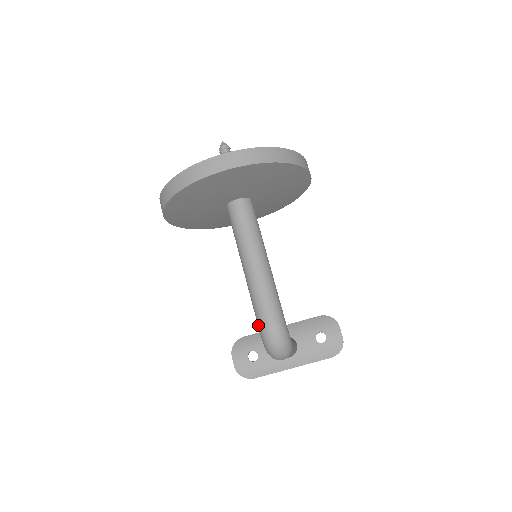
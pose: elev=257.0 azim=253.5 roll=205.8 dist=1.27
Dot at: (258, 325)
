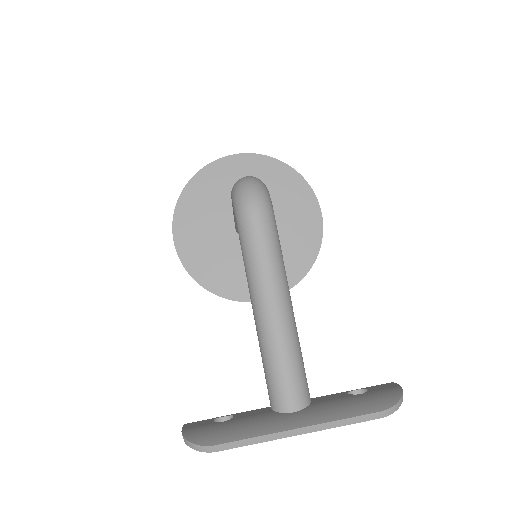
Dot at: occluded
